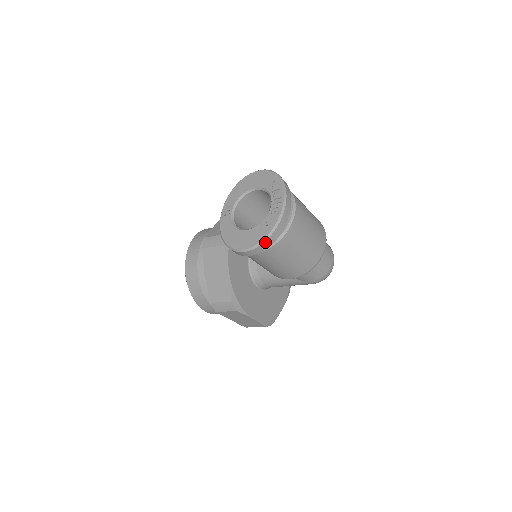
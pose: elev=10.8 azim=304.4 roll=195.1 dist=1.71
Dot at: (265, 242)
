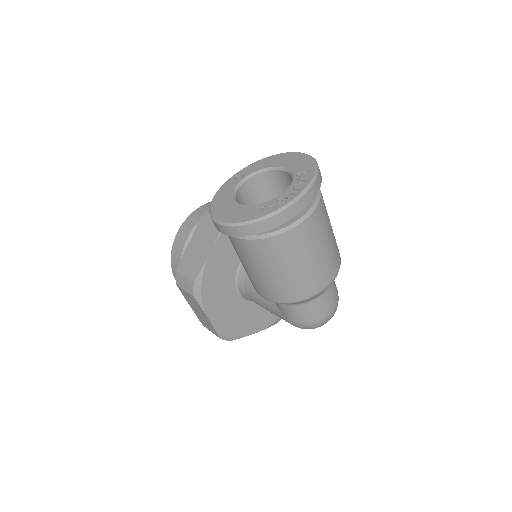
Dot at: (245, 226)
